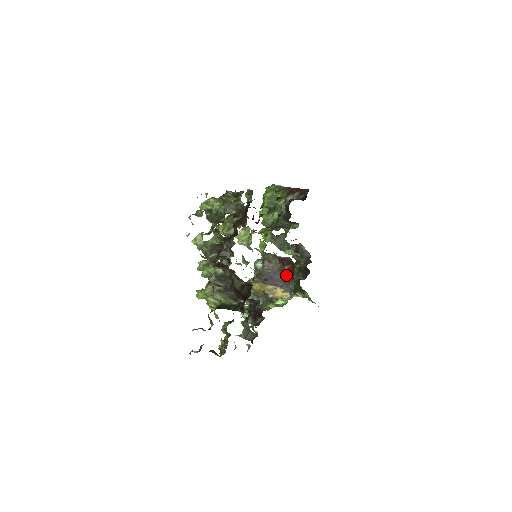
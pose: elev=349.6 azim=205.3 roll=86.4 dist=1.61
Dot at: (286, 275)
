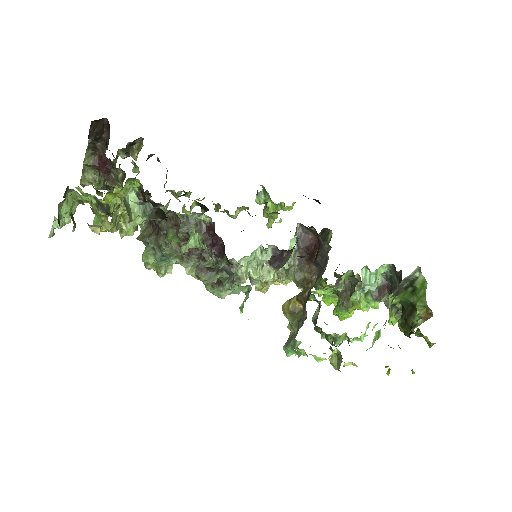
Dot at: (316, 255)
